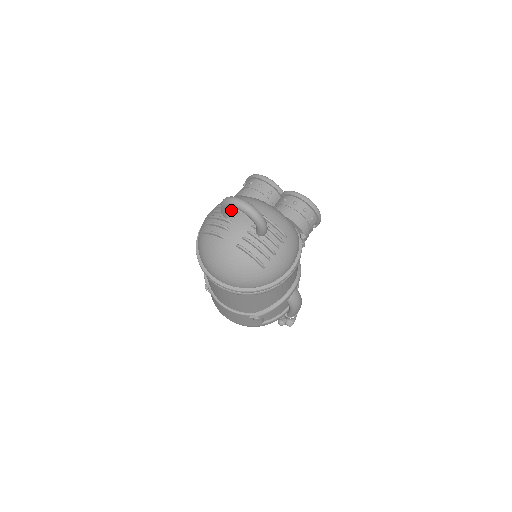
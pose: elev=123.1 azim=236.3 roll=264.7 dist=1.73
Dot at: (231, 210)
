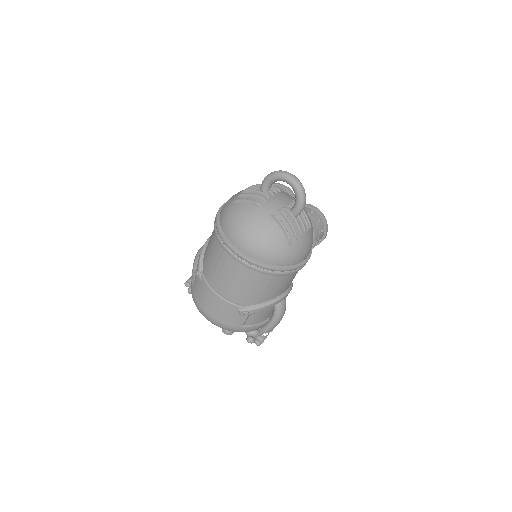
Dot at: (270, 187)
